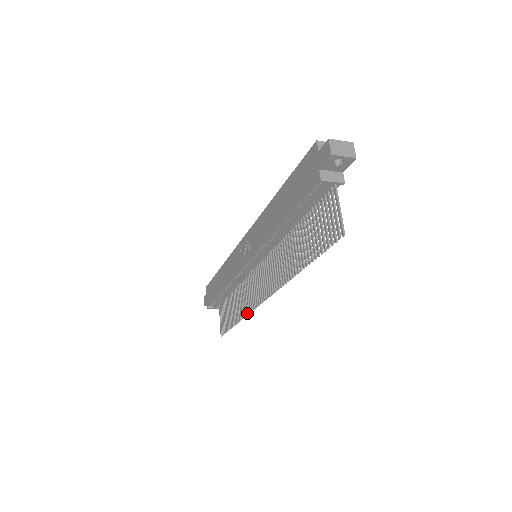
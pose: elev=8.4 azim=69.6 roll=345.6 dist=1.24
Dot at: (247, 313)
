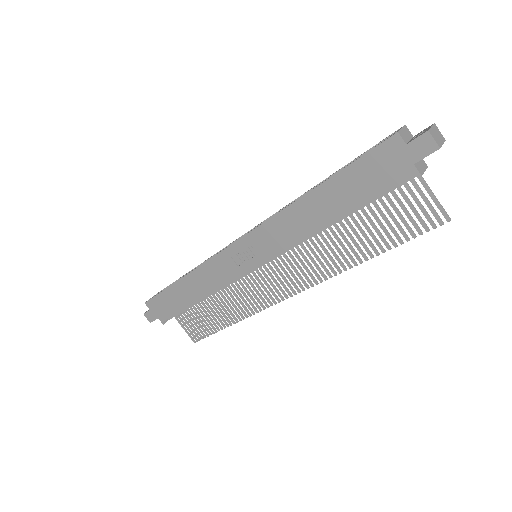
Dot at: (254, 313)
